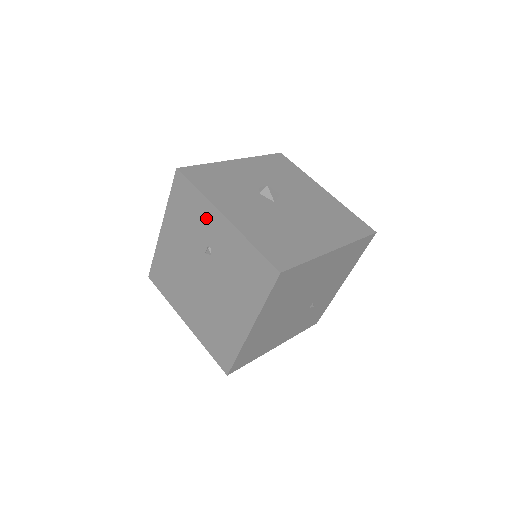
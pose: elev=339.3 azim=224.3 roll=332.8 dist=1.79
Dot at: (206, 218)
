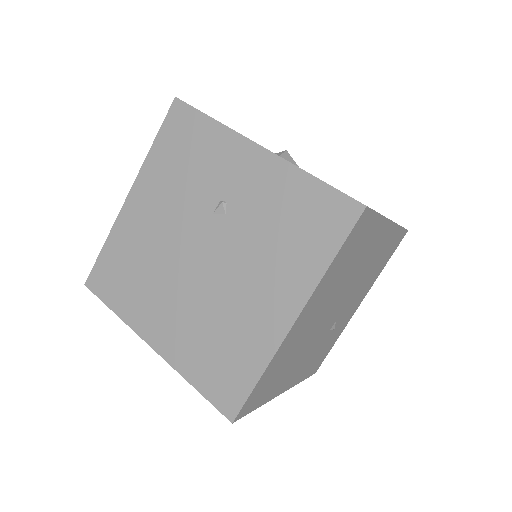
Dot at: (223, 157)
